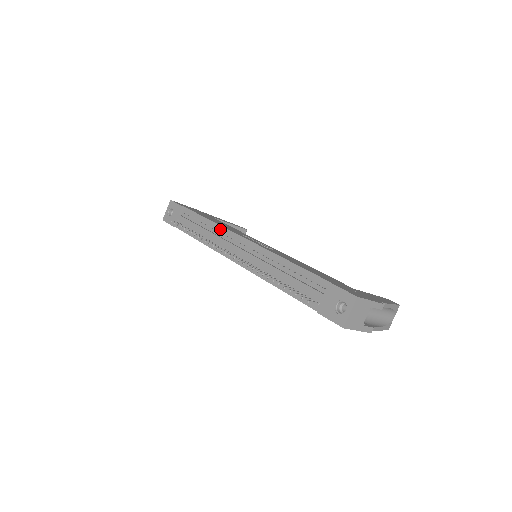
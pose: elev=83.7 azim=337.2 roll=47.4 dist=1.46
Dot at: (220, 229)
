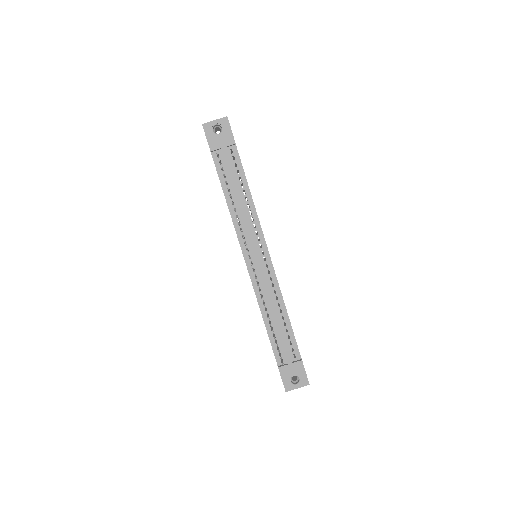
Dot at: (255, 218)
